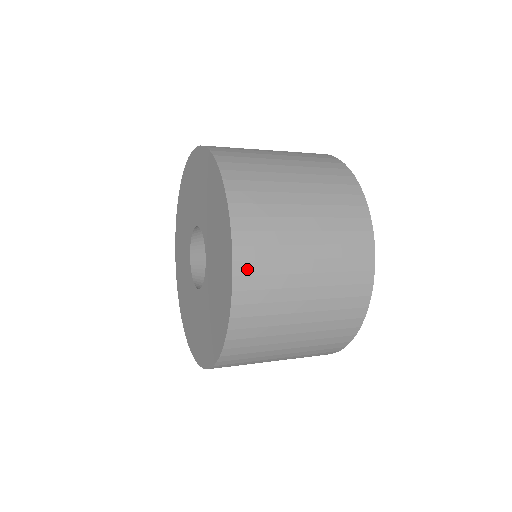
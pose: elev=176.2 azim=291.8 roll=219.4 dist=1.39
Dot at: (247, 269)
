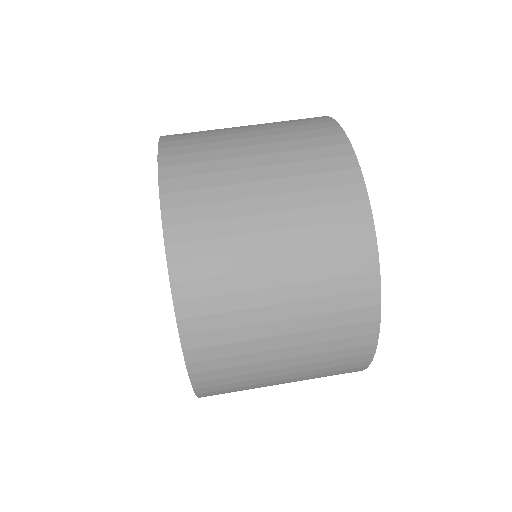
Dot at: (205, 367)
